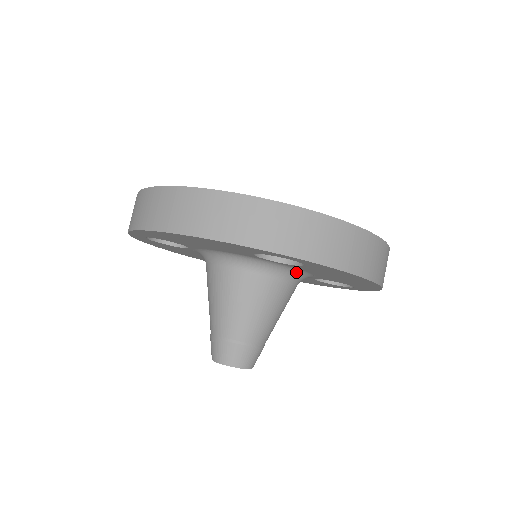
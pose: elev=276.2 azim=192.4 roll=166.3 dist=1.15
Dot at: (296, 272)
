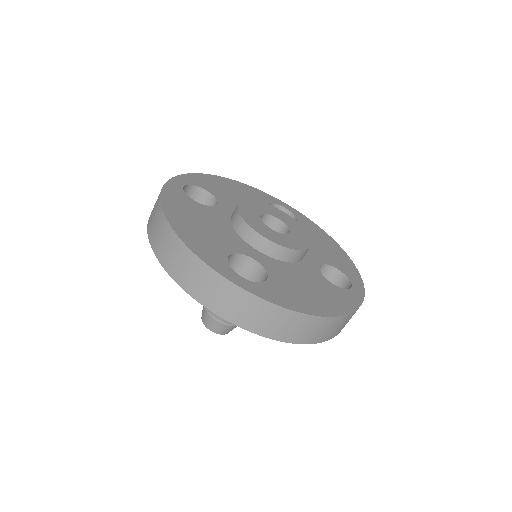
Dot at: occluded
